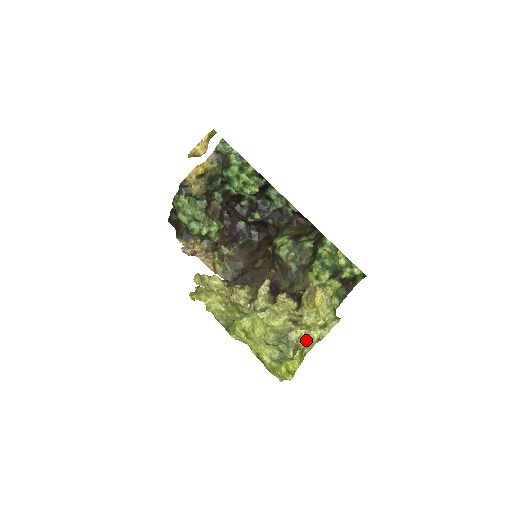
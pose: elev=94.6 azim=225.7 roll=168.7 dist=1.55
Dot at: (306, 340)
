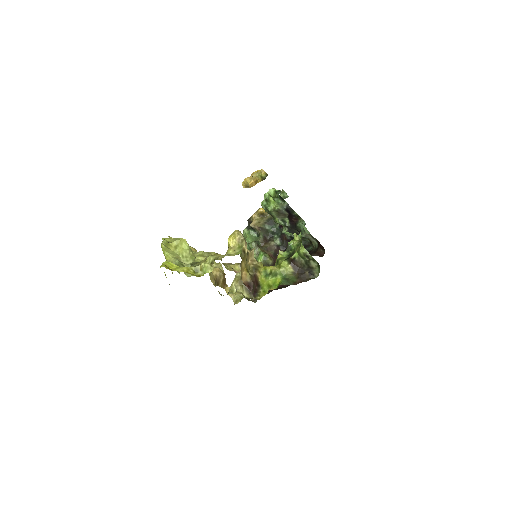
Dot at: (204, 262)
